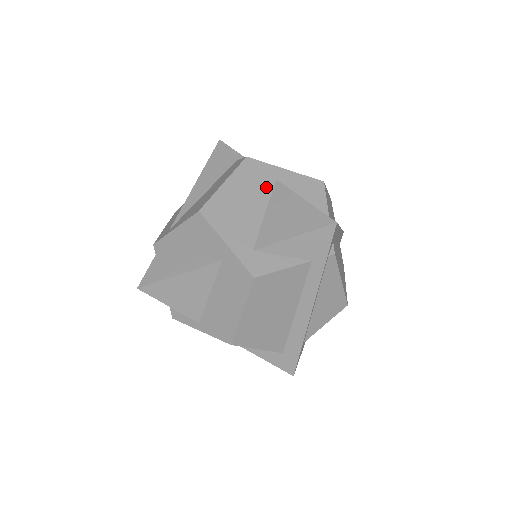
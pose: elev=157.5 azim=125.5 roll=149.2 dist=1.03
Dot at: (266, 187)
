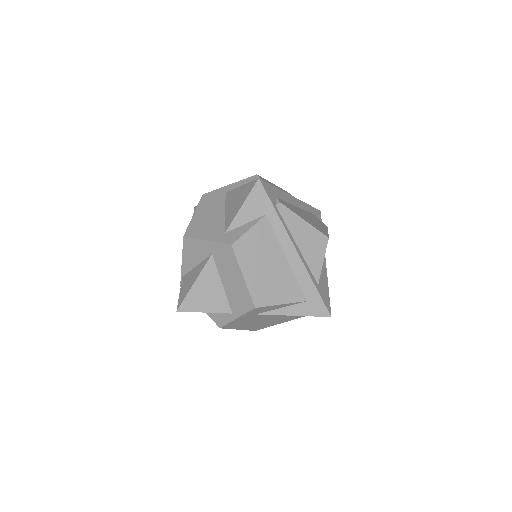
Dot at: (221, 200)
